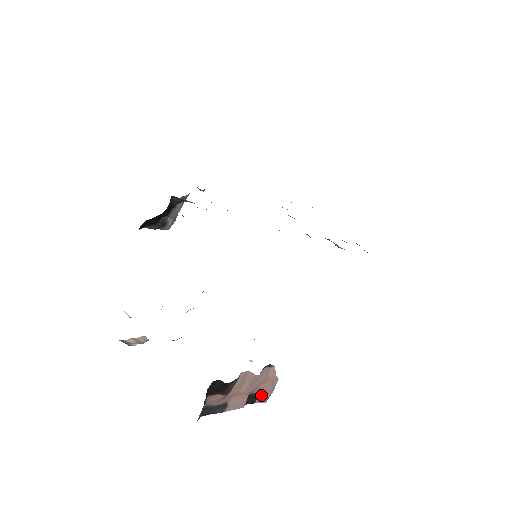
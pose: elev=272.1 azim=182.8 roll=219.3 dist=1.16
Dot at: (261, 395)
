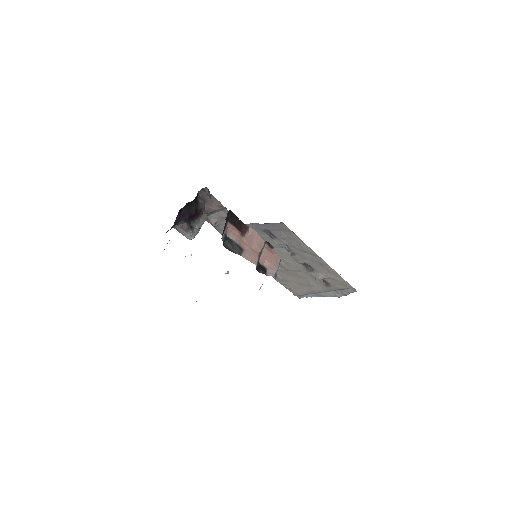
Dot at: (269, 270)
